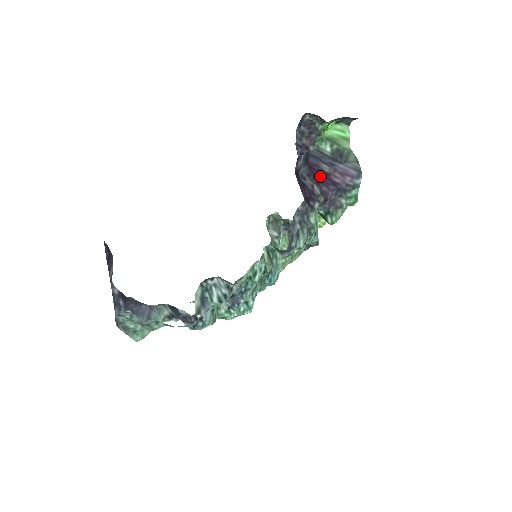
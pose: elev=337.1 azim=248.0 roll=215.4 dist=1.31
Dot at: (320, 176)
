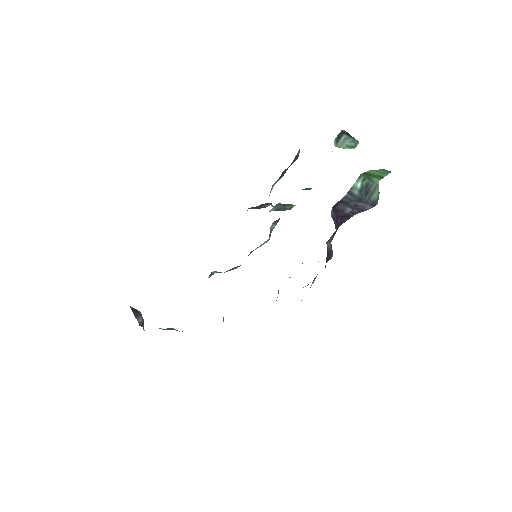
Dot at: (341, 220)
